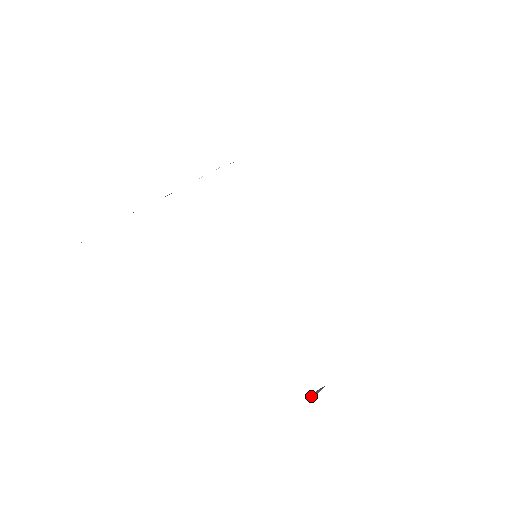
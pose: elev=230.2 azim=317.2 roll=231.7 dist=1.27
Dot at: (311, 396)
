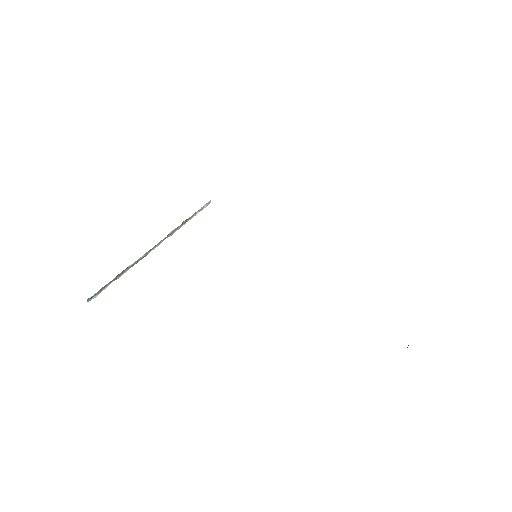
Dot at: occluded
